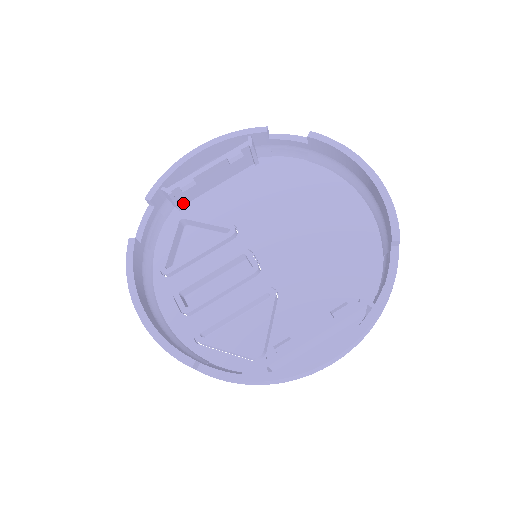
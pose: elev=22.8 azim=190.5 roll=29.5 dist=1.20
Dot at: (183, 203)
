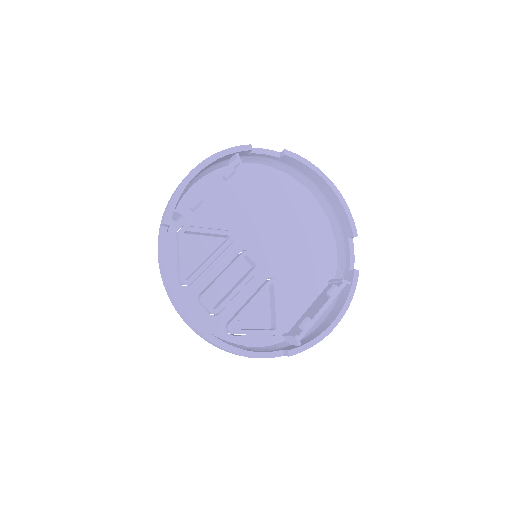
Dot at: occluded
